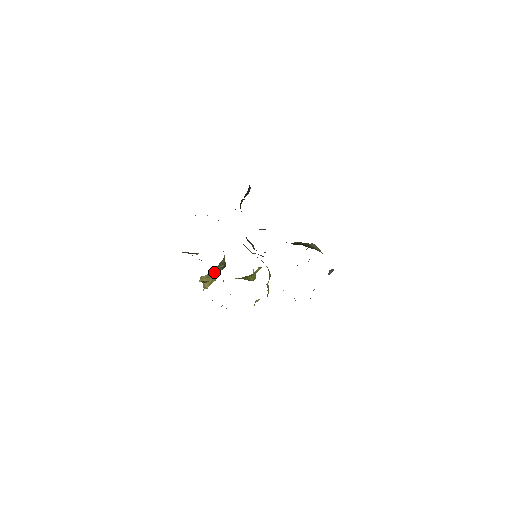
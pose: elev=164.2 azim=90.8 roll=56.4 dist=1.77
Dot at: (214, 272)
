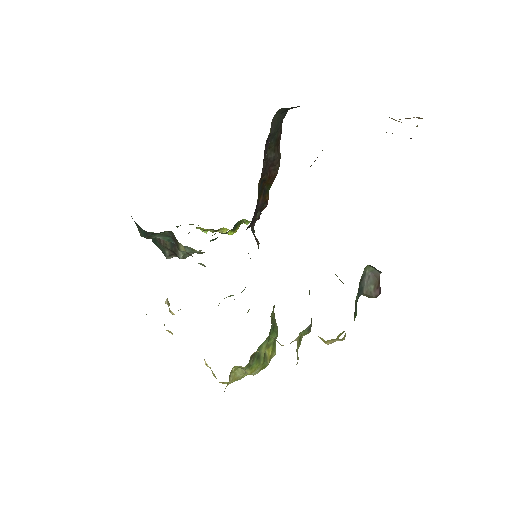
Dot at: occluded
